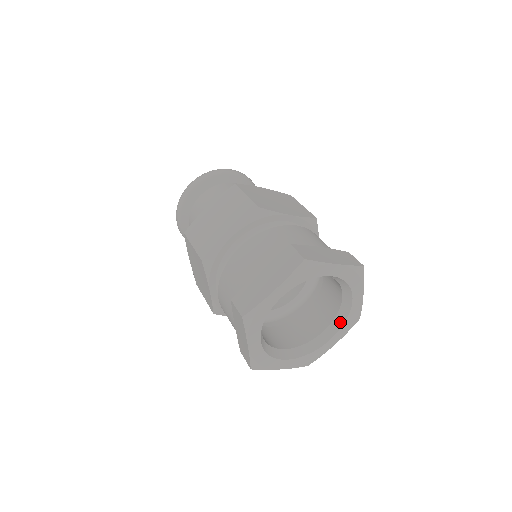
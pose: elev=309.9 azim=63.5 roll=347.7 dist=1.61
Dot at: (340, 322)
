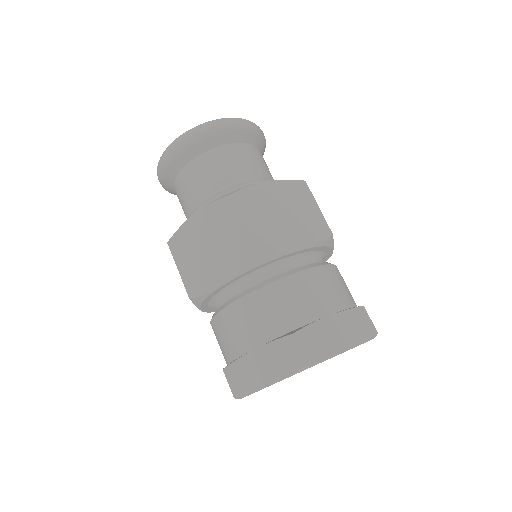
Dot at: occluded
